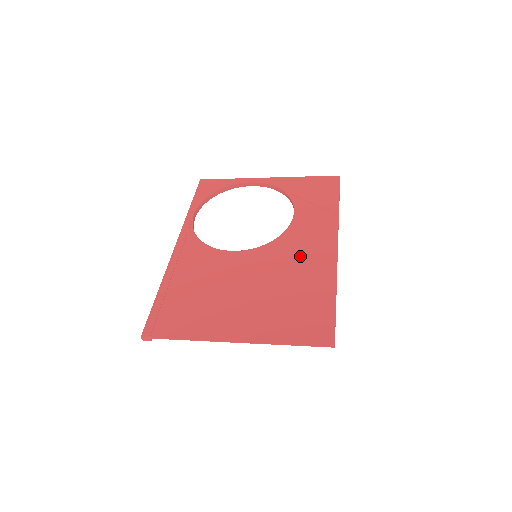
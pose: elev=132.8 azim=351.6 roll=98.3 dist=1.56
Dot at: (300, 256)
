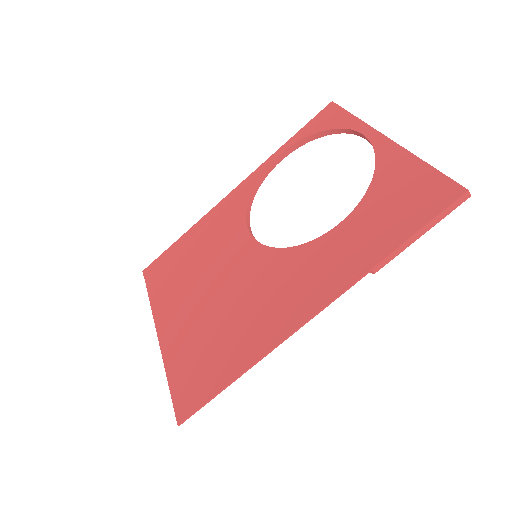
Dot at: (275, 293)
